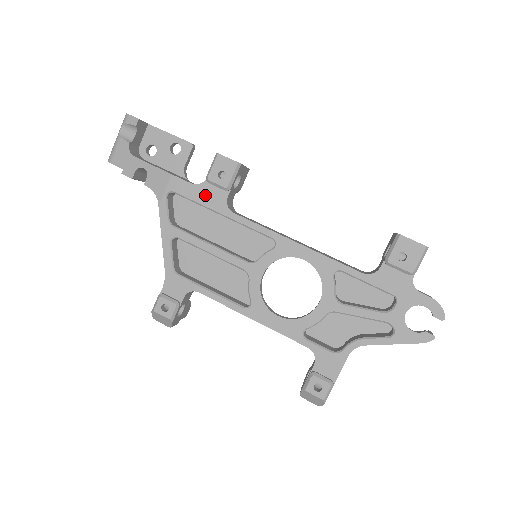
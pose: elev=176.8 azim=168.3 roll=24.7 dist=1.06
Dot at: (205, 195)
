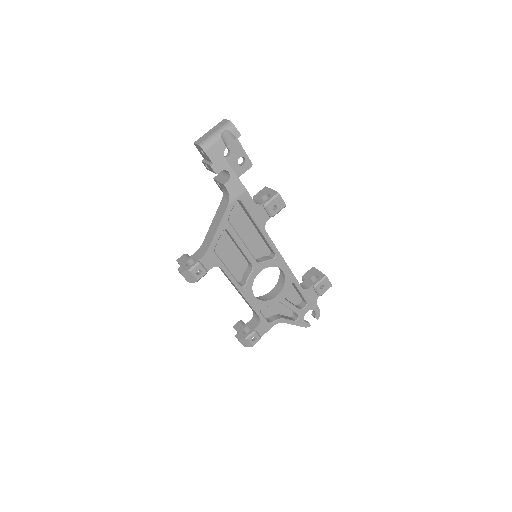
Dot at: (257, 213)
